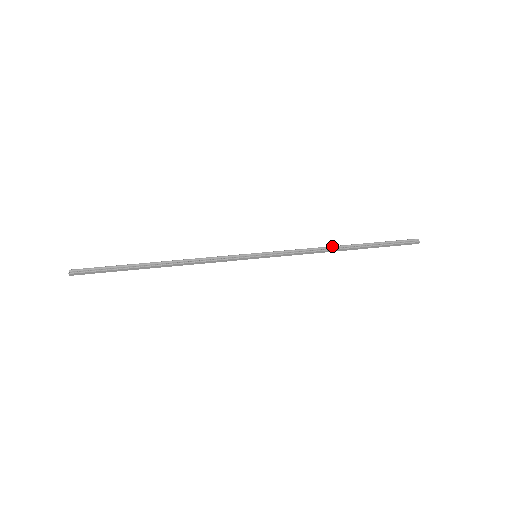
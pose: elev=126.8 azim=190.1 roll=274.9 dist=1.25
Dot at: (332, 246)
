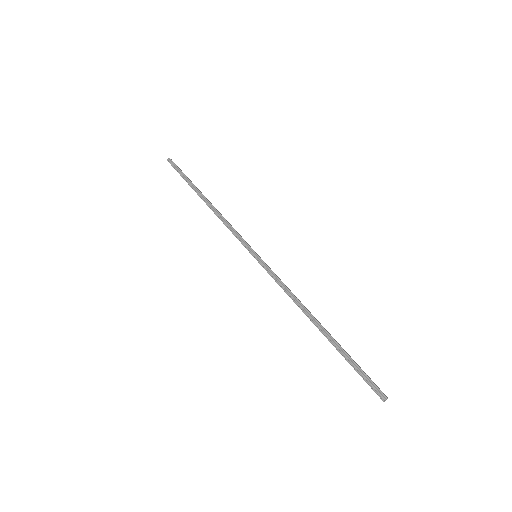
Dot at: (308, 311)
